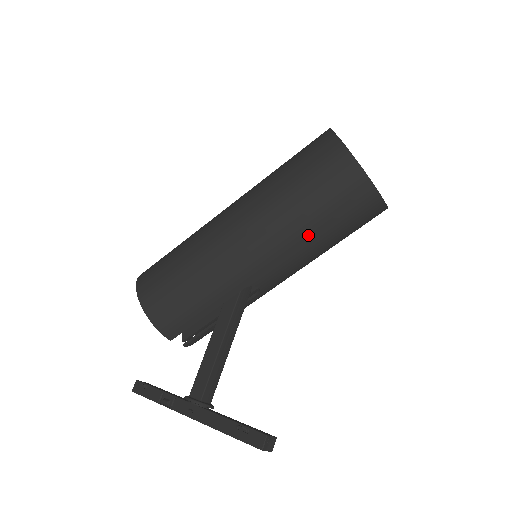
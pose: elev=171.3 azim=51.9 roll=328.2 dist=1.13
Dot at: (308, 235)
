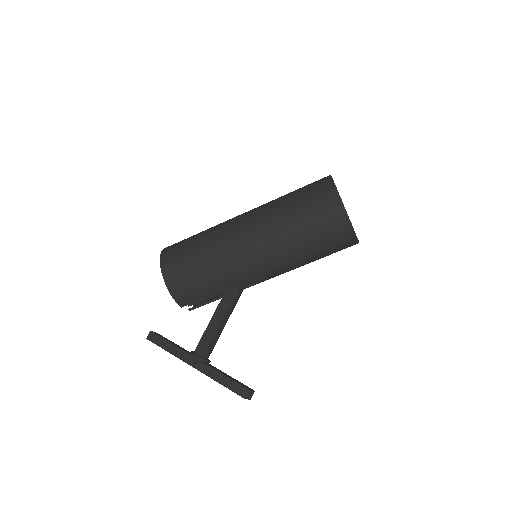
Dot at: (300, 255)
